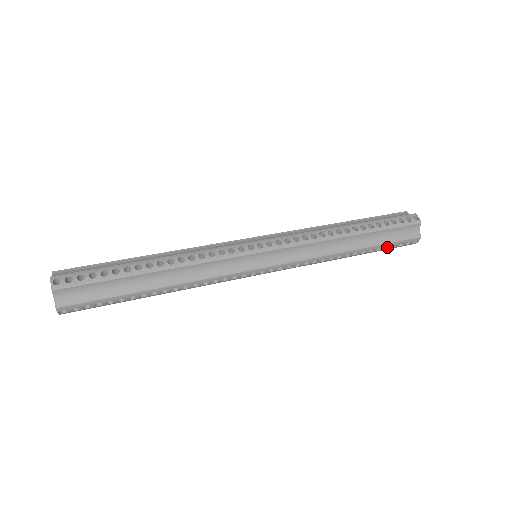
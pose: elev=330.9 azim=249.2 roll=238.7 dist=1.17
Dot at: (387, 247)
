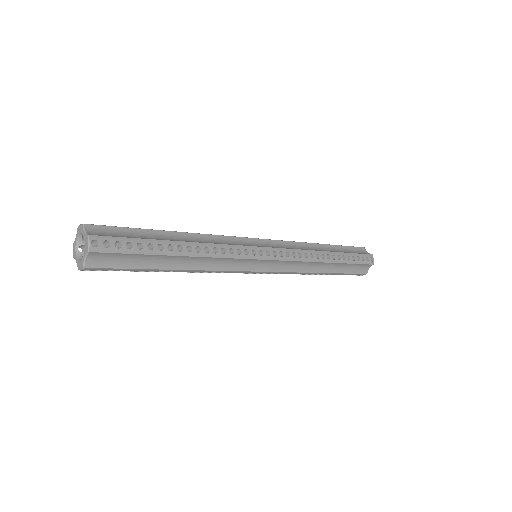
Dot at: occluded
